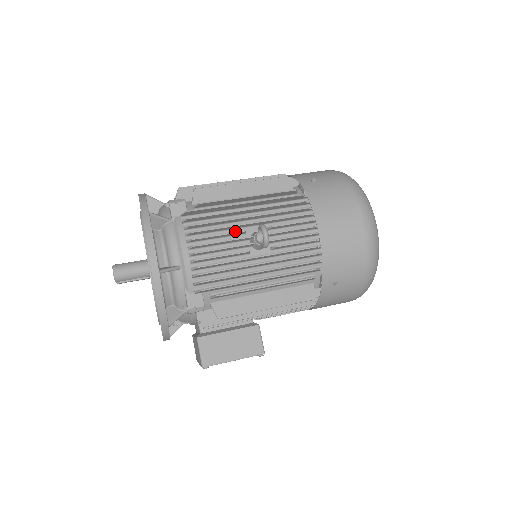
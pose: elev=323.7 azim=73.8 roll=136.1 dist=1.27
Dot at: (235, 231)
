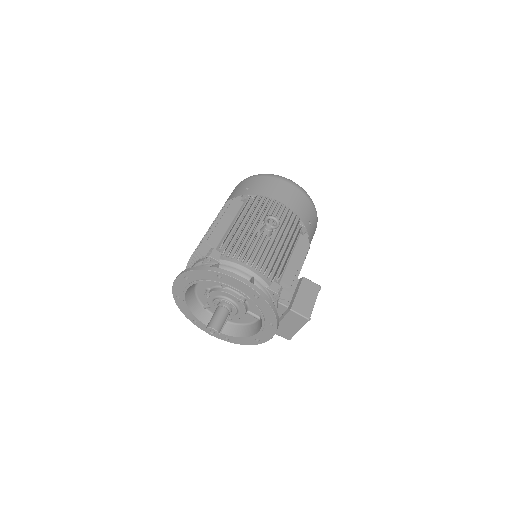
Dot at: (252, 238)
